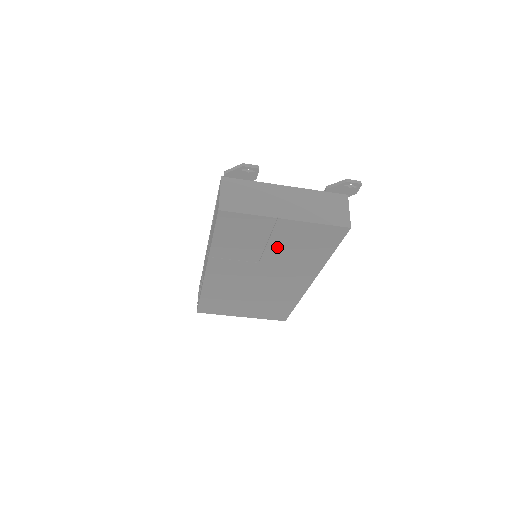
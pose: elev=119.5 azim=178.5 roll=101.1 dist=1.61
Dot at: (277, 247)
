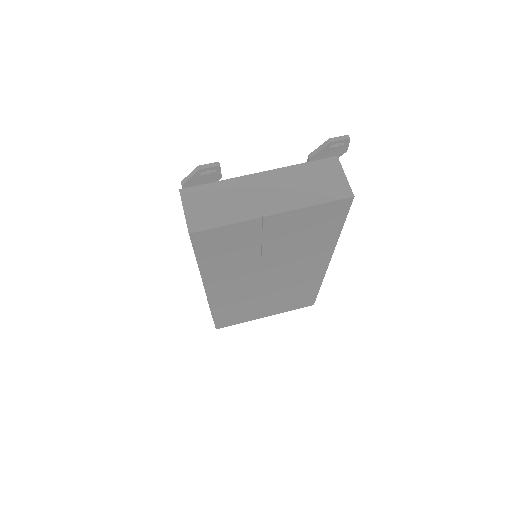
Dot at: (275, 245)
